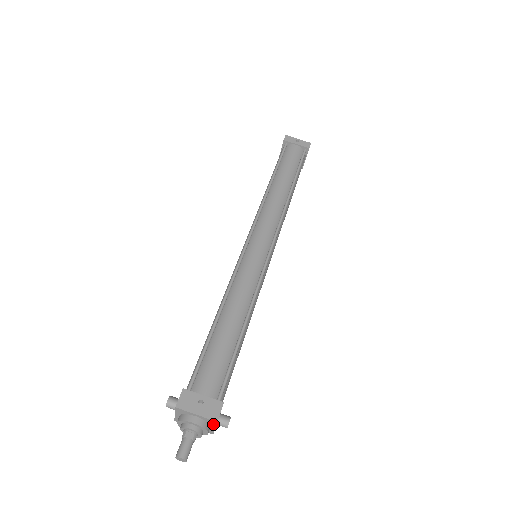
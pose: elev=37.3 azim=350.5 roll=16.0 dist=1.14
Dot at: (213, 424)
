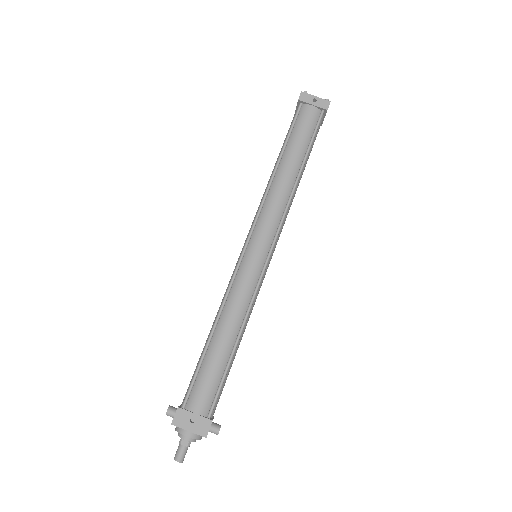
Dot at: (204, 435)
